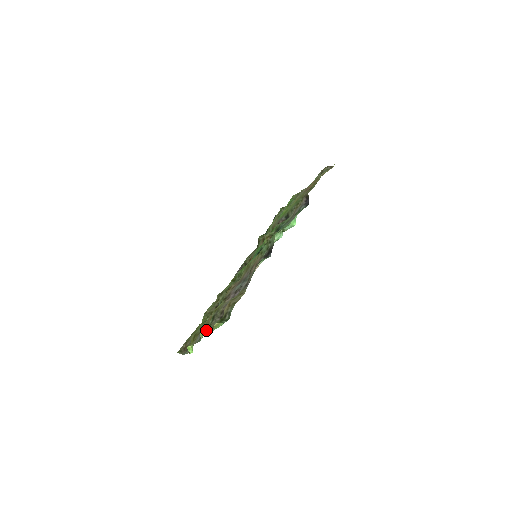
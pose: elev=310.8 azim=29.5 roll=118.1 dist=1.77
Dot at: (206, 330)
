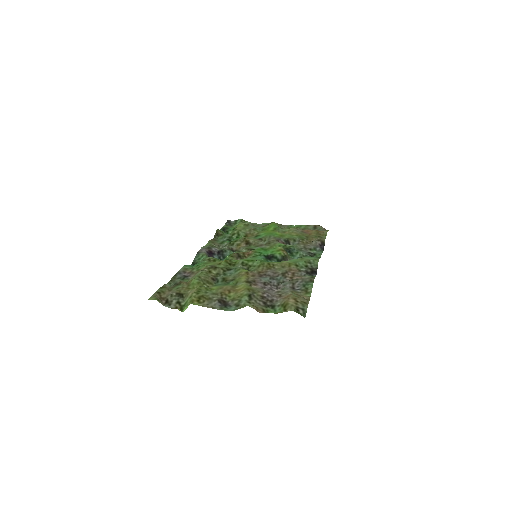
Dot at: (255, 307)
